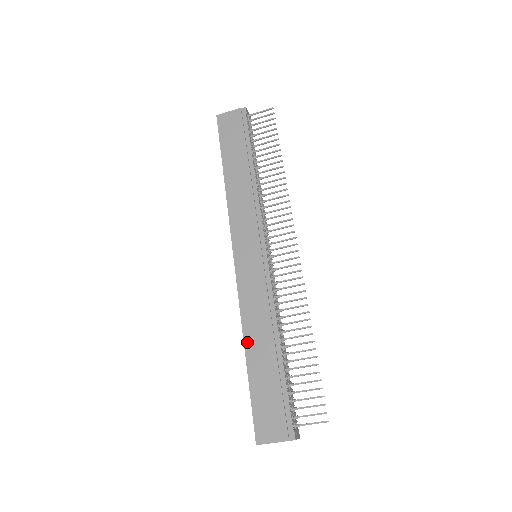
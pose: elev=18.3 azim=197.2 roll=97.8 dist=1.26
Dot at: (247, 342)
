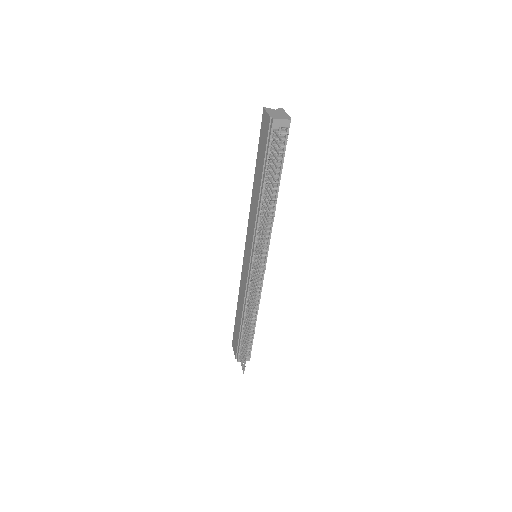
Dot at: (238, 300)
